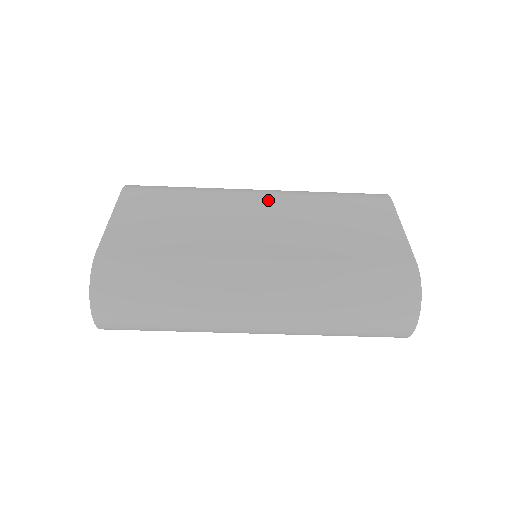
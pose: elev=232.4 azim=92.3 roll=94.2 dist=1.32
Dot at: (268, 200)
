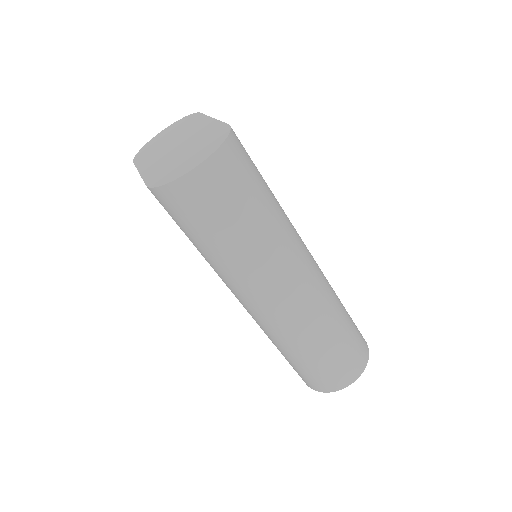
Dot at: occluded
